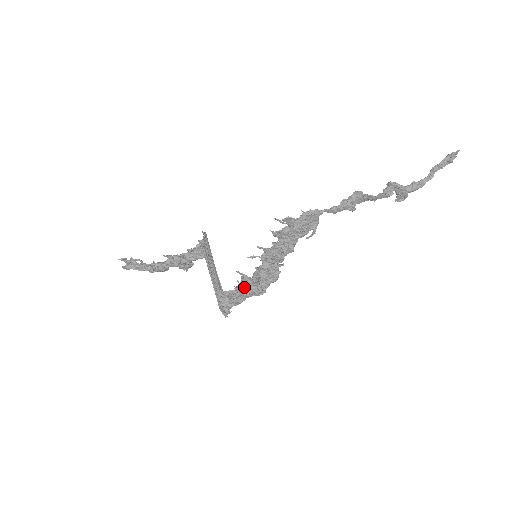
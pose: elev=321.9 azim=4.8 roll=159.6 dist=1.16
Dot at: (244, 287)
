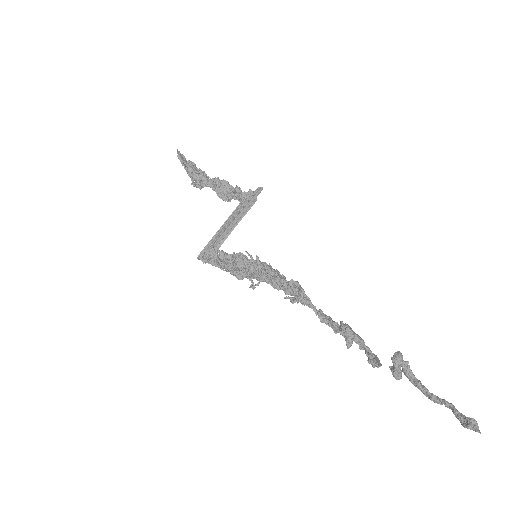
Dot at: (232, 261)
